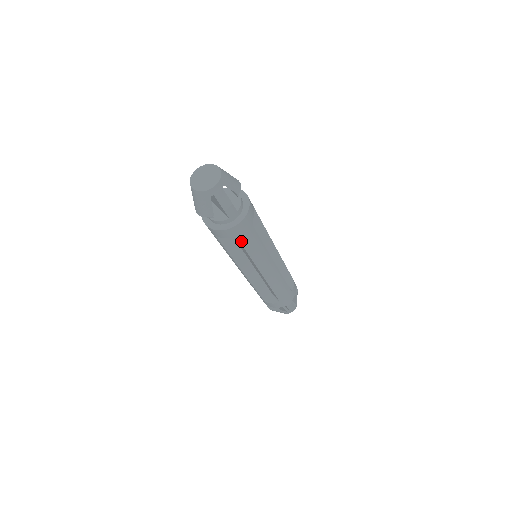
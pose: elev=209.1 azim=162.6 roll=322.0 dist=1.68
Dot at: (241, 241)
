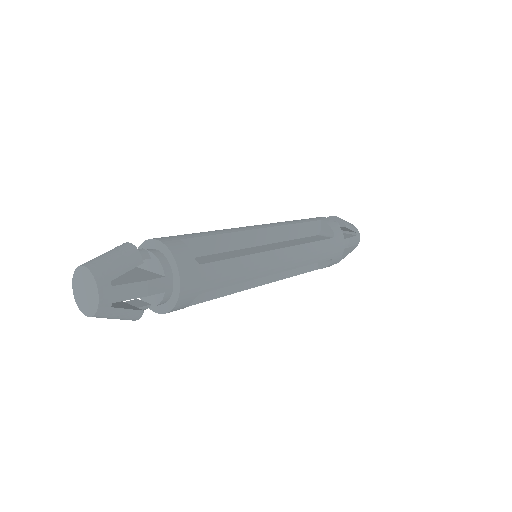
Dot at: (209, 289)
